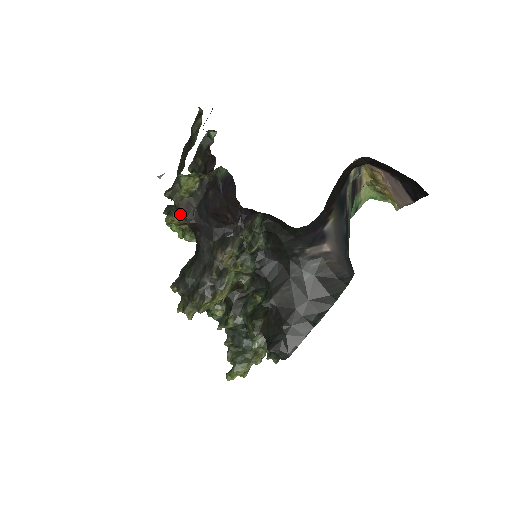
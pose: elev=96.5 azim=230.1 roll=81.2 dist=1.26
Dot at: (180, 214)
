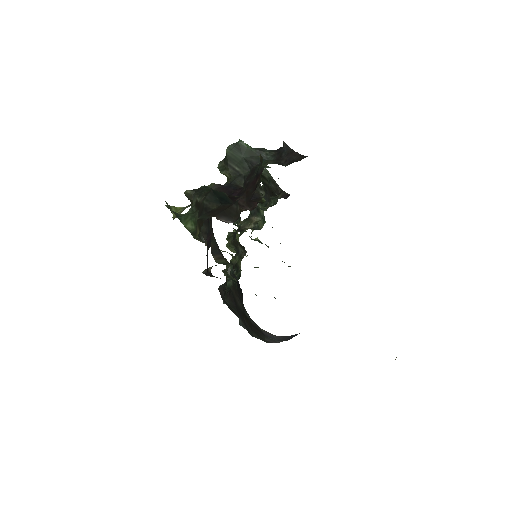
Dot at: occluded
